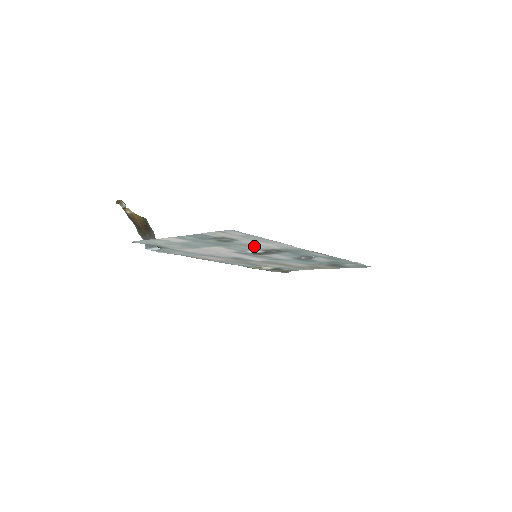
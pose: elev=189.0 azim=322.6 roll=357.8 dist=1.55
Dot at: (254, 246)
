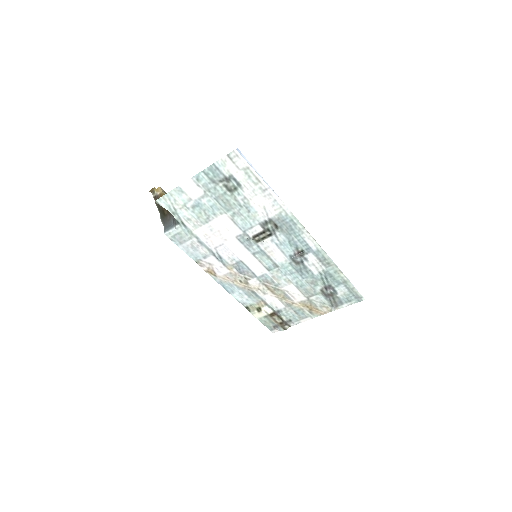
Dot at: (254, 211)
